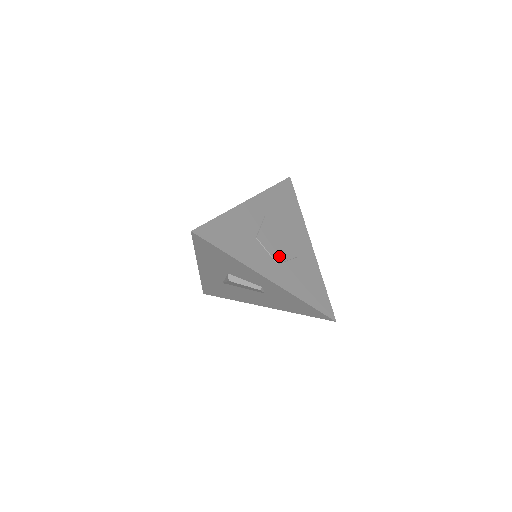
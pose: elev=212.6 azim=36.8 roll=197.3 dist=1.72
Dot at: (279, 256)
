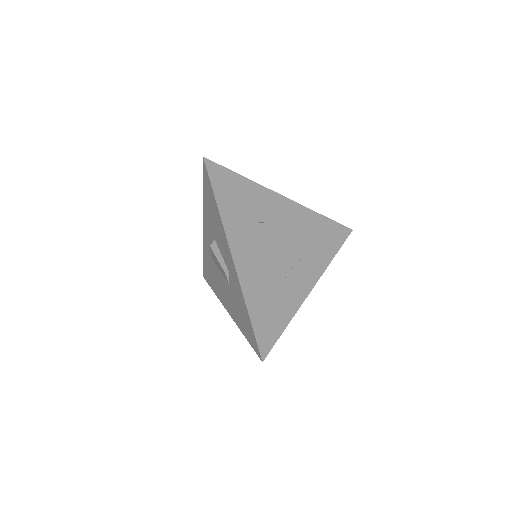
Dot at: (265, 256)
